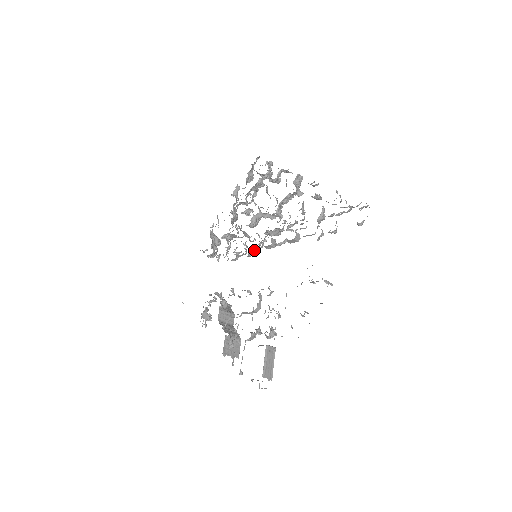
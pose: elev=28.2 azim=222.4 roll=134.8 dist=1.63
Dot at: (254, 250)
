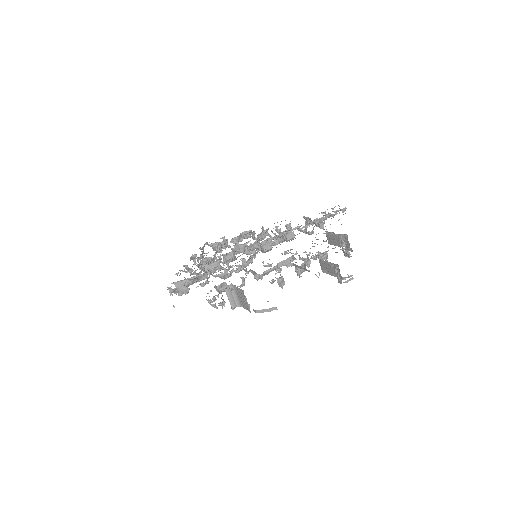
Dot at: (249, 258)
